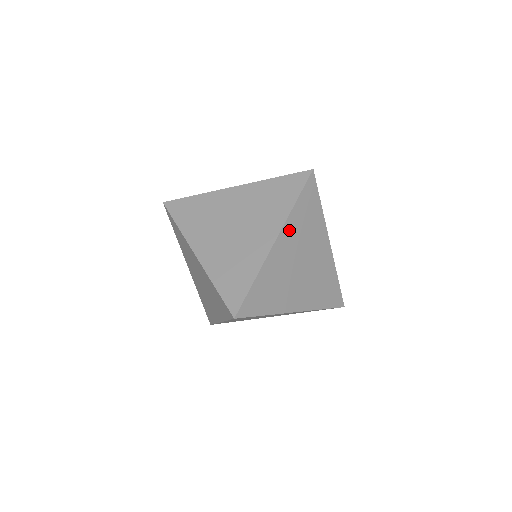
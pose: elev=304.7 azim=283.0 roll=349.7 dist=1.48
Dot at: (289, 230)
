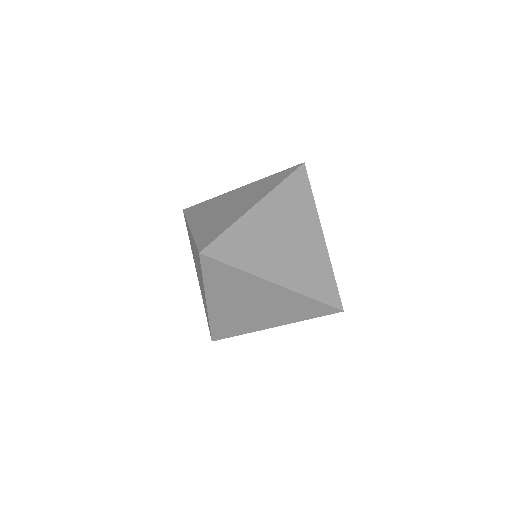
Dot at: (273, 202)
